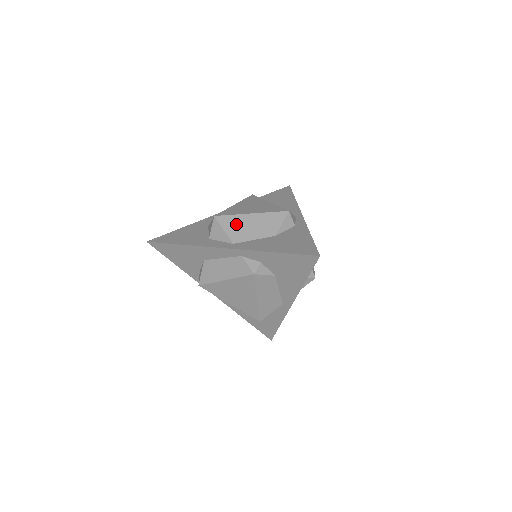
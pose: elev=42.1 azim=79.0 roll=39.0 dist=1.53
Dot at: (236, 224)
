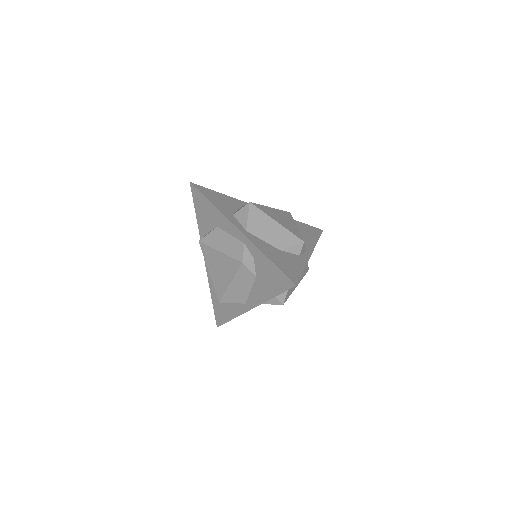
Dot at: (260, 220)
